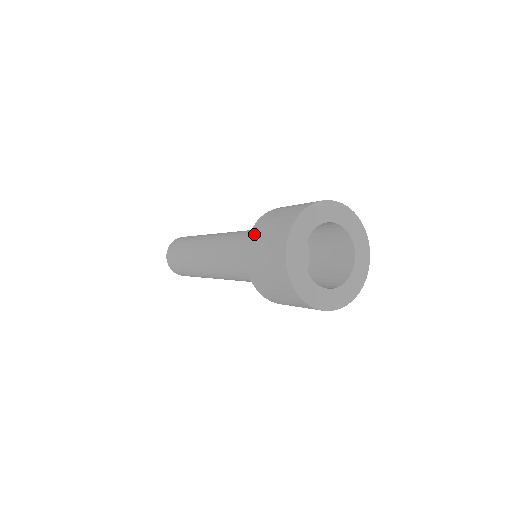
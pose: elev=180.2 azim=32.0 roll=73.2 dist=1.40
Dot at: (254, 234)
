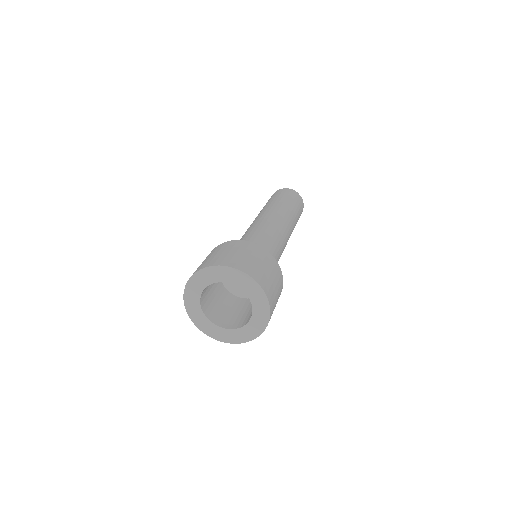
Dot at: occluded
